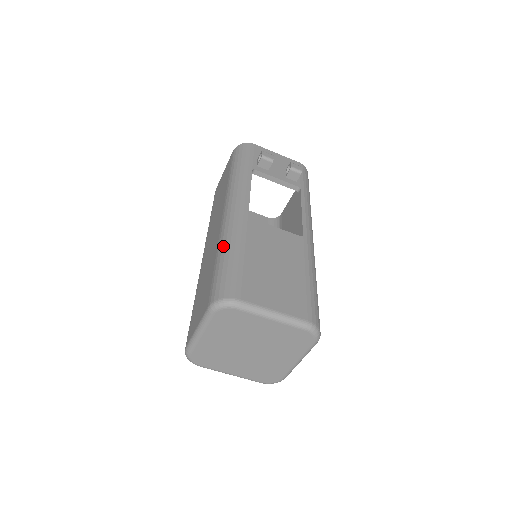
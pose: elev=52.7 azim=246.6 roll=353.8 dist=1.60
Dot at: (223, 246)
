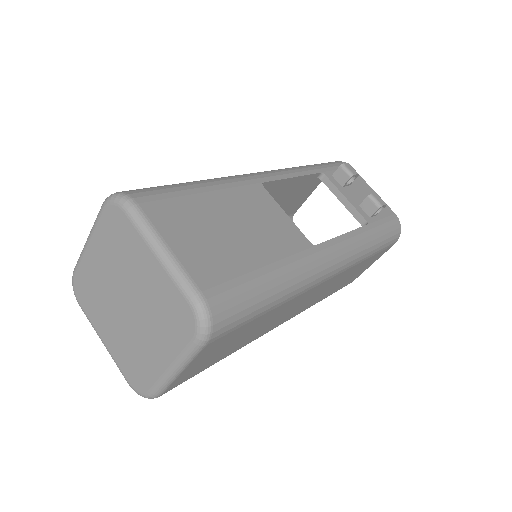
Dot at: occluded
